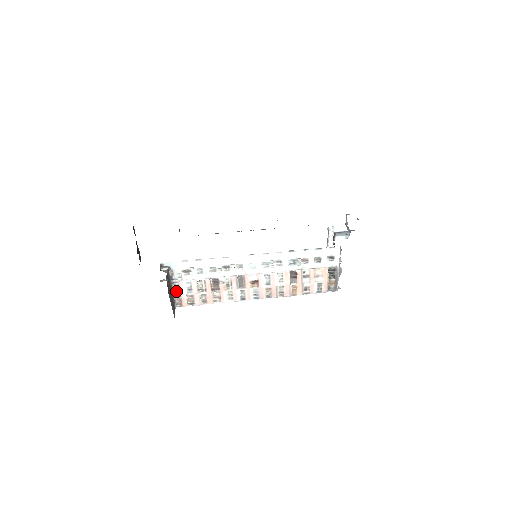
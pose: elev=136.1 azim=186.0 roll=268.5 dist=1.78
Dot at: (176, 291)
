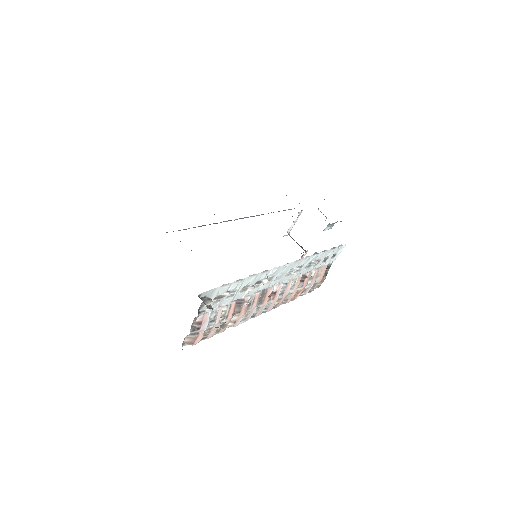
Dot at: (195, 327)
